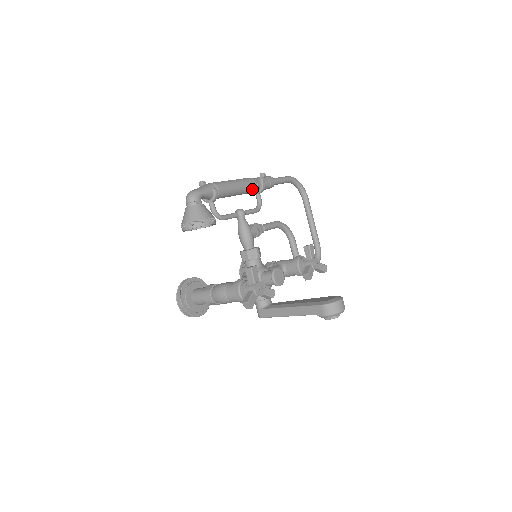
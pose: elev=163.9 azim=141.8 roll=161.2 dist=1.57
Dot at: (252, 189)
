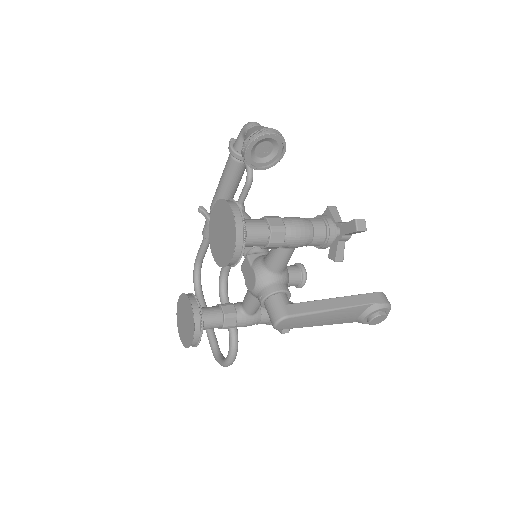
Dot at: occluded
